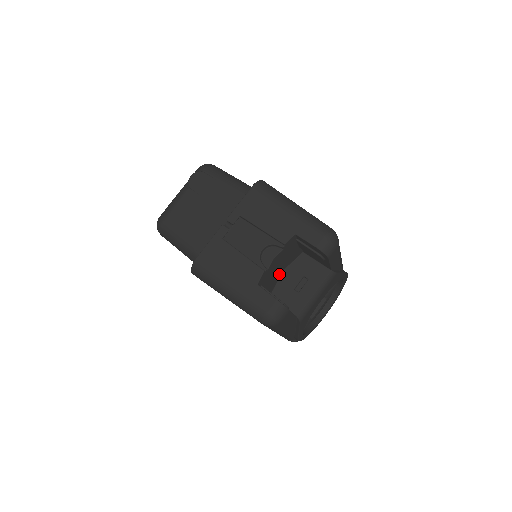
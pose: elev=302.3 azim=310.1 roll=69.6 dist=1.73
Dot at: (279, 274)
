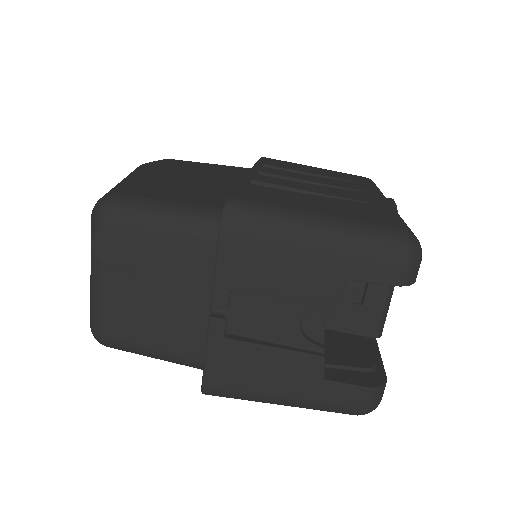
Dot at: occluded
